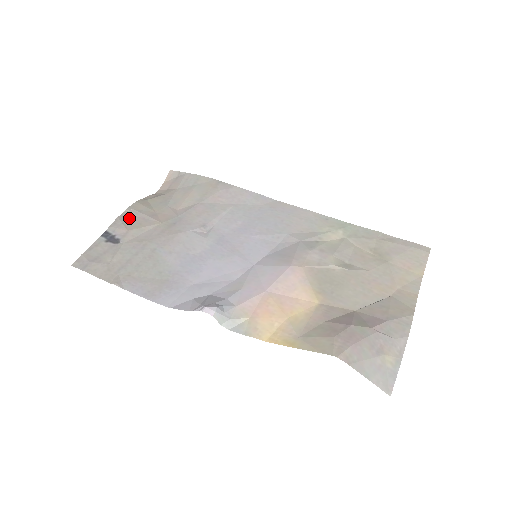
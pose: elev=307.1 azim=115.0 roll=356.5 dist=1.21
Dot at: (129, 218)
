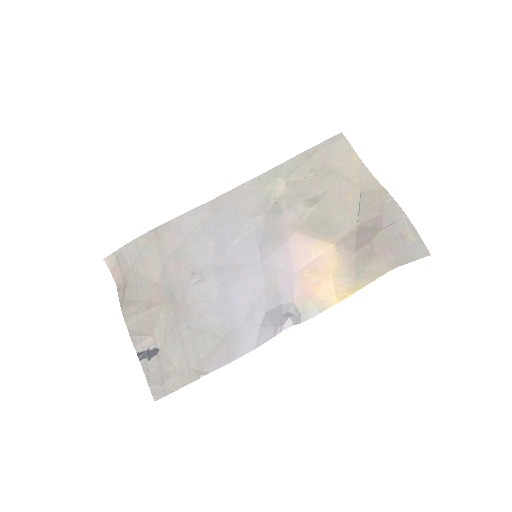
Dot at: (138, 327)
